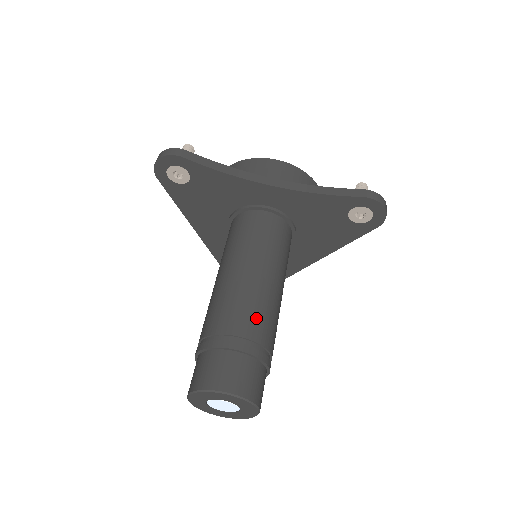
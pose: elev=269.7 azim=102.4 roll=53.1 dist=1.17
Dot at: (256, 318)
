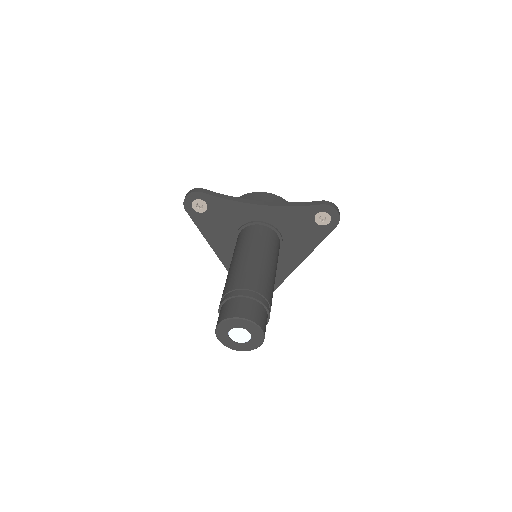
Dot at: (257, 280)
